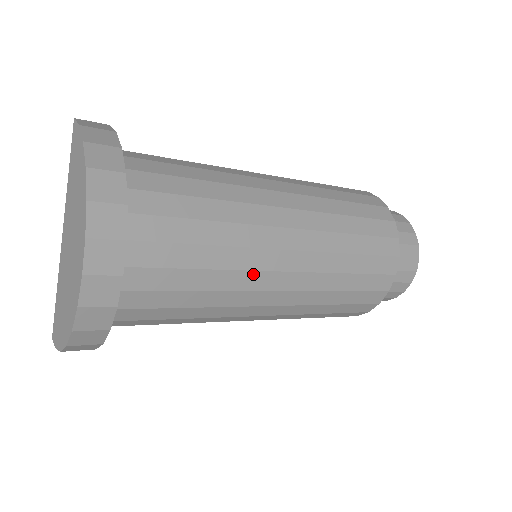
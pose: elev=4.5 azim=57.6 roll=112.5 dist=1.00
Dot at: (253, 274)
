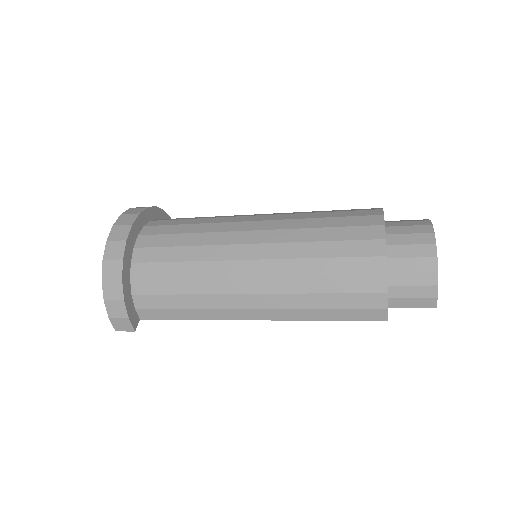
Dot at: (227, 234)
